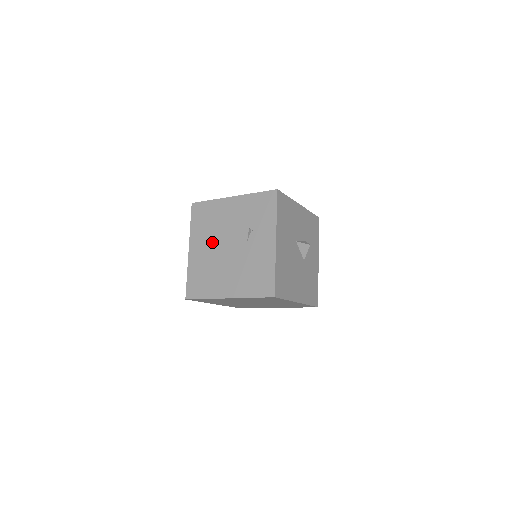
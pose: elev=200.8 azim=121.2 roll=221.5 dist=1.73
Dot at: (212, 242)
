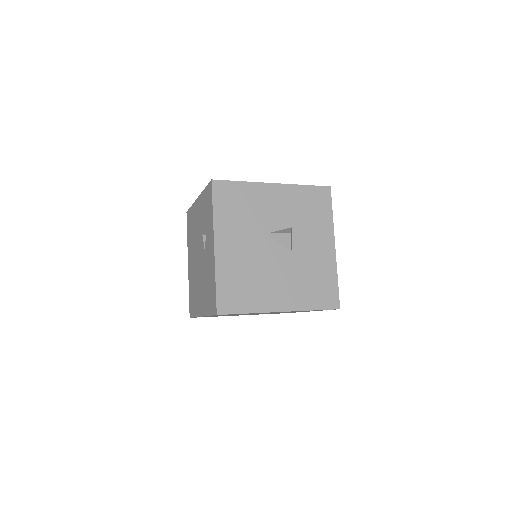
Dot at: (194, 253)
